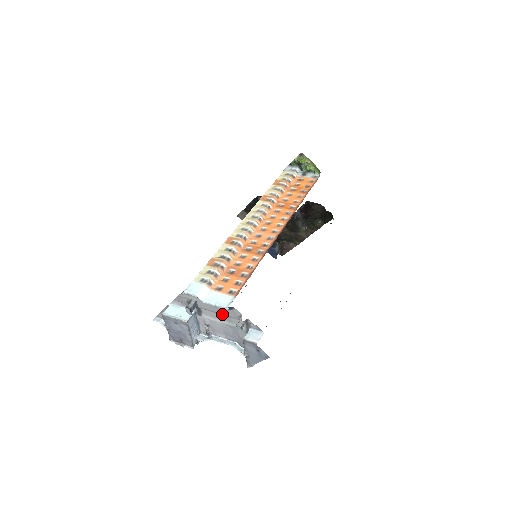
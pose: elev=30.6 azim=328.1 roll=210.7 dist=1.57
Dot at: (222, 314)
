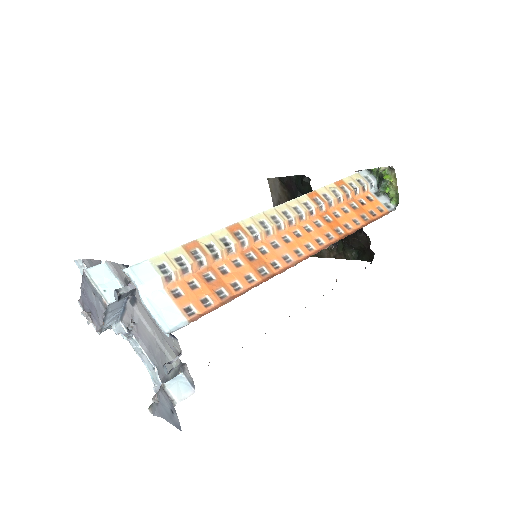
Dot at: (158, 329)
